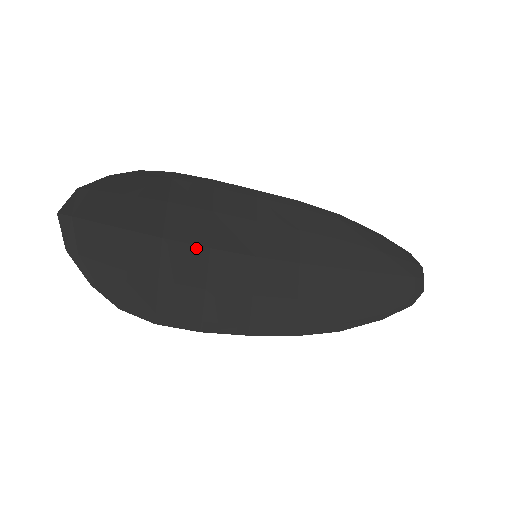
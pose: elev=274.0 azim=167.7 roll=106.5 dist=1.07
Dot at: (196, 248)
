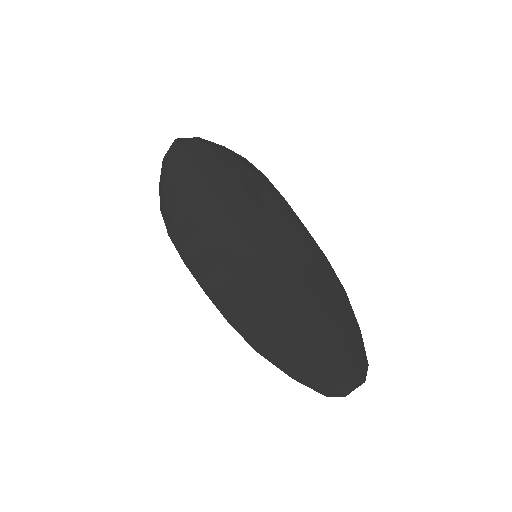
Dot at: (227, 218)
